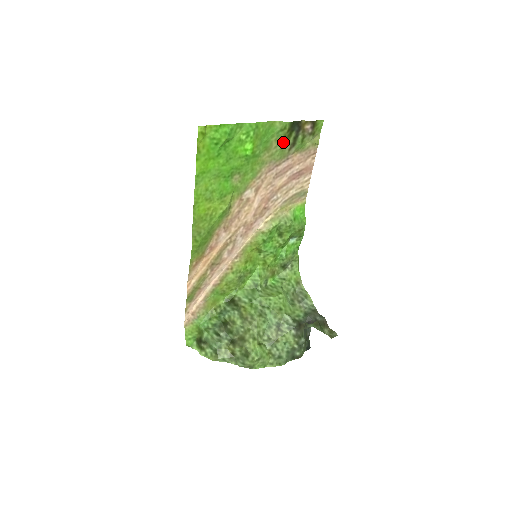
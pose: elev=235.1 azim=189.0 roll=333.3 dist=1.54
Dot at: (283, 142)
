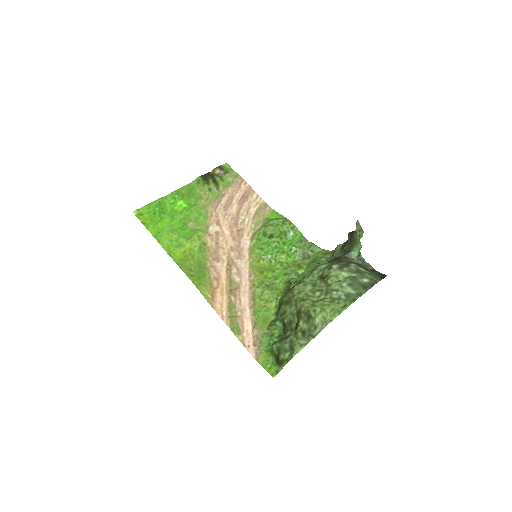
Dot at: (207, 188)
